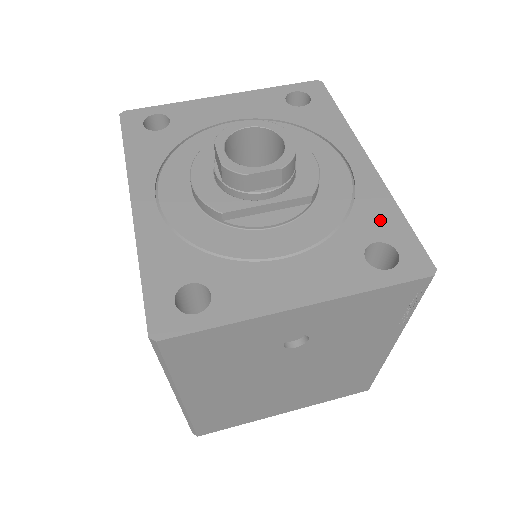
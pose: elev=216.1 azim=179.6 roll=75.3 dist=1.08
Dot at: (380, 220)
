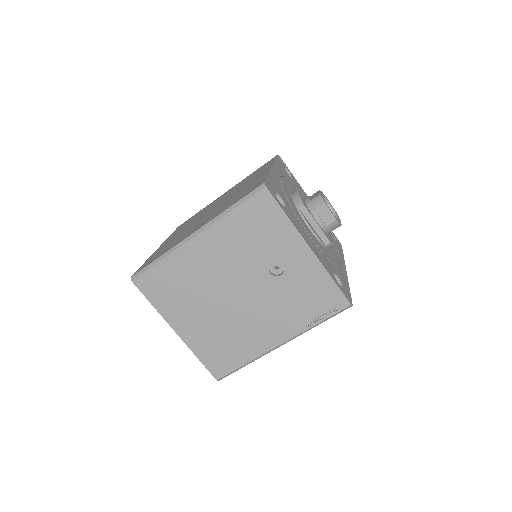
Dot at: (342, 278)
